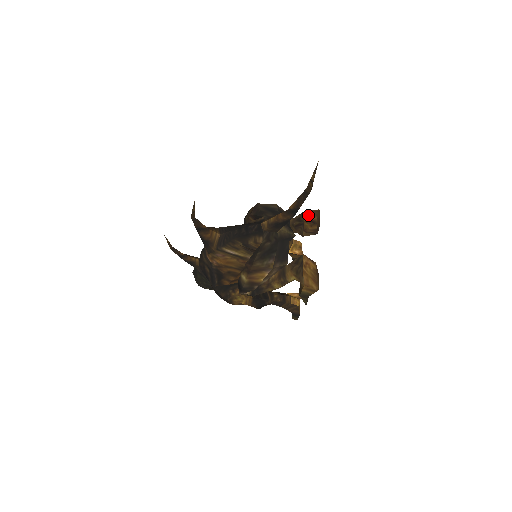
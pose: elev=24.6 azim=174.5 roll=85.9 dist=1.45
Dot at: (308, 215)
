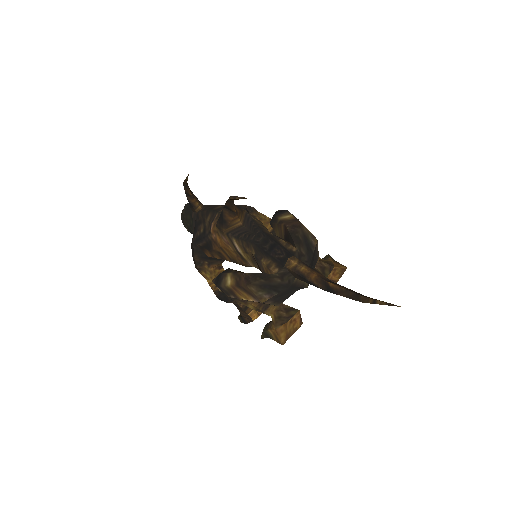
Dot at: (335, 273)
